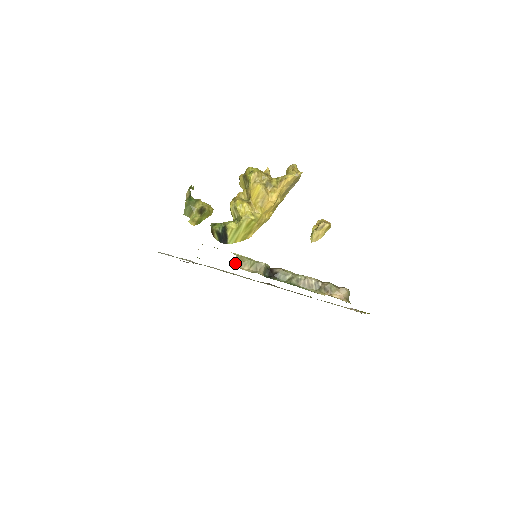
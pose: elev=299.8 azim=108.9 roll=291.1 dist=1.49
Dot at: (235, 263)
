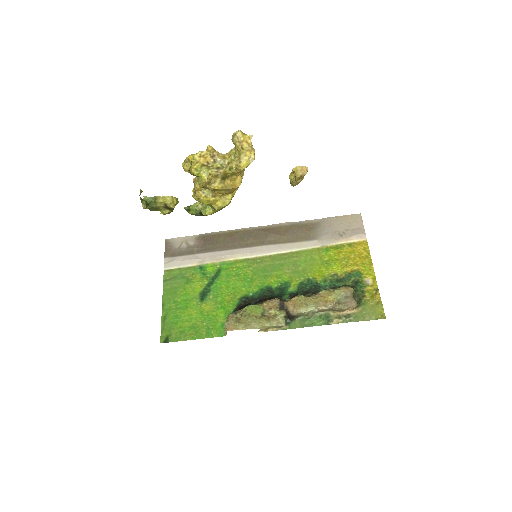
Dot at: (261, 331)
